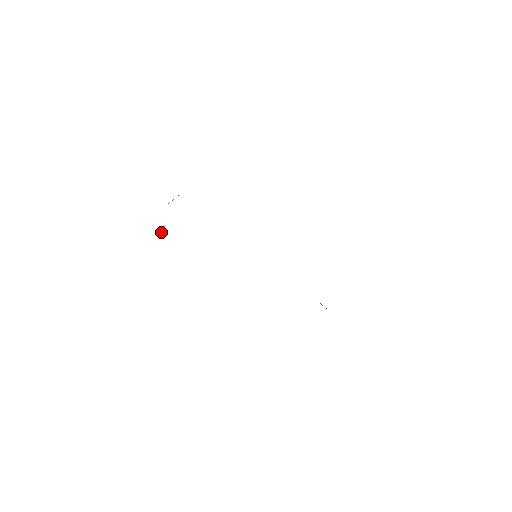
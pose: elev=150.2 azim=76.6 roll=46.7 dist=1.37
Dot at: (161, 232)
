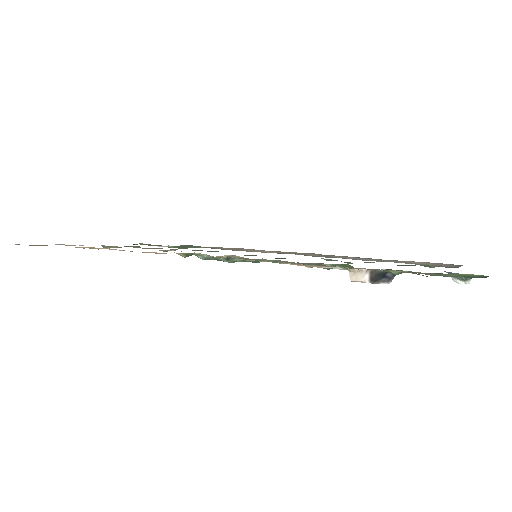
Dot at: (136, 247)
